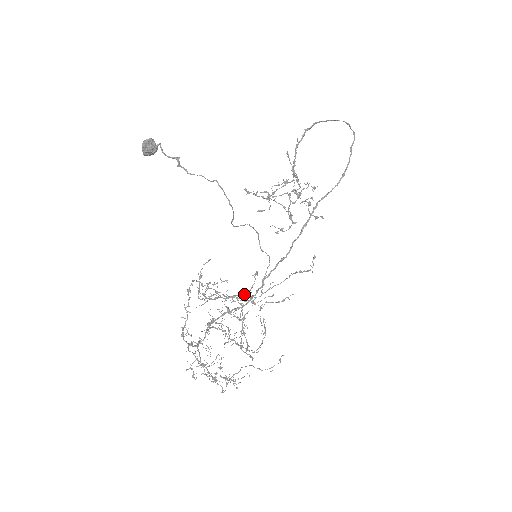
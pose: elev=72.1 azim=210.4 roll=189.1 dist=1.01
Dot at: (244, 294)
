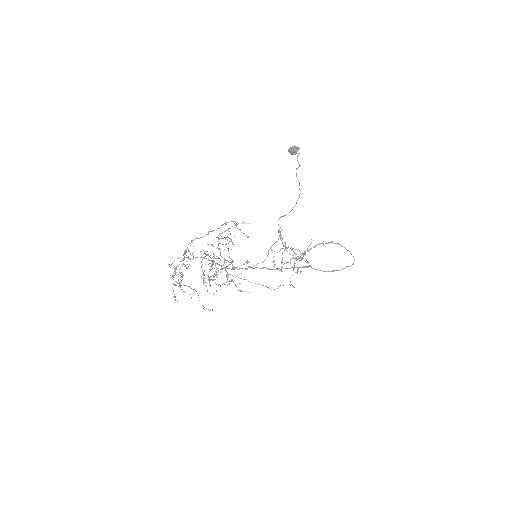
Dot at: occluded
